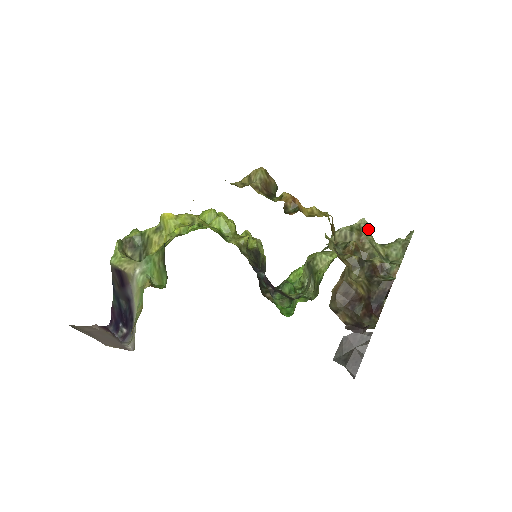
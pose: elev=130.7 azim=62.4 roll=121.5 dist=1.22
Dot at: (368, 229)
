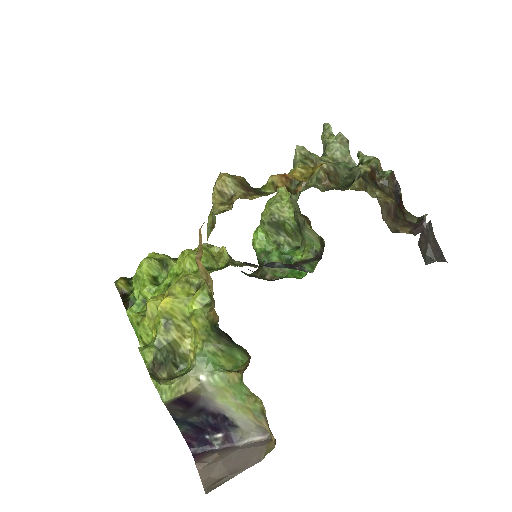
Dot at: (308, 152)
